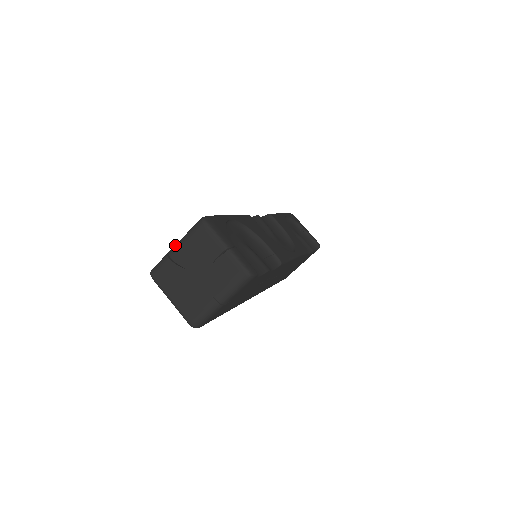
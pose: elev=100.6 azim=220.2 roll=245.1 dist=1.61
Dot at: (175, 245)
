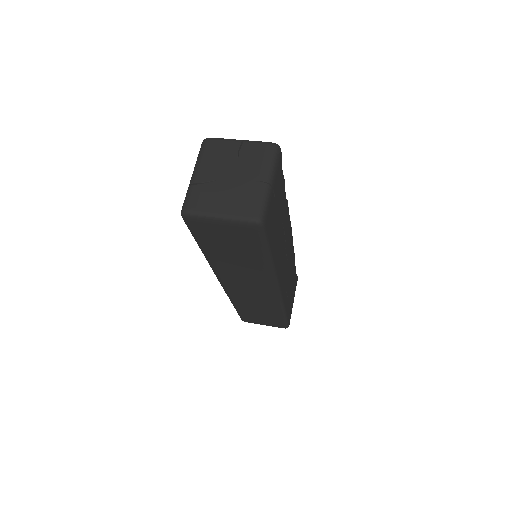
Dot at: (192, 174)
